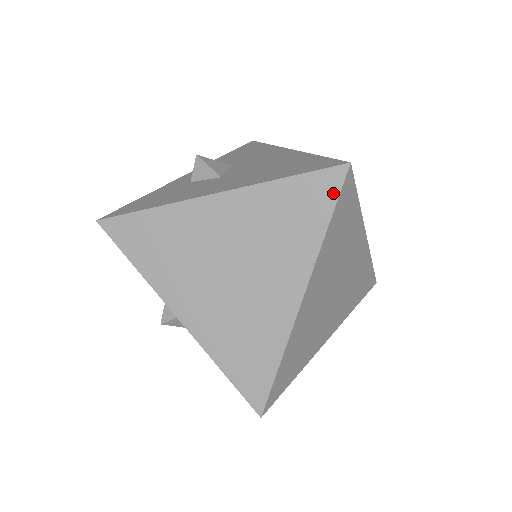
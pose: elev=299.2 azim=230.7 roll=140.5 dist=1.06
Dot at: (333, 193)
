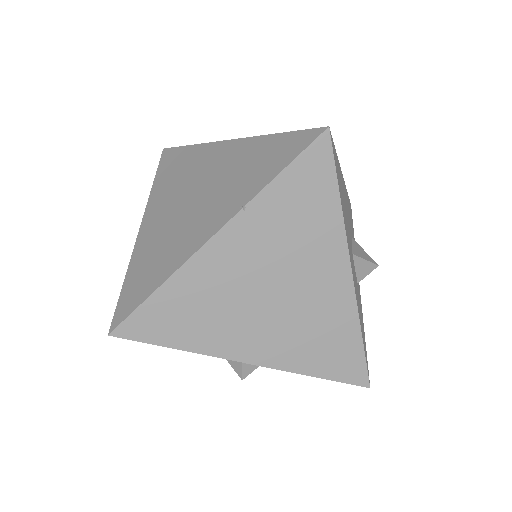
Dot at: (299, 149)
